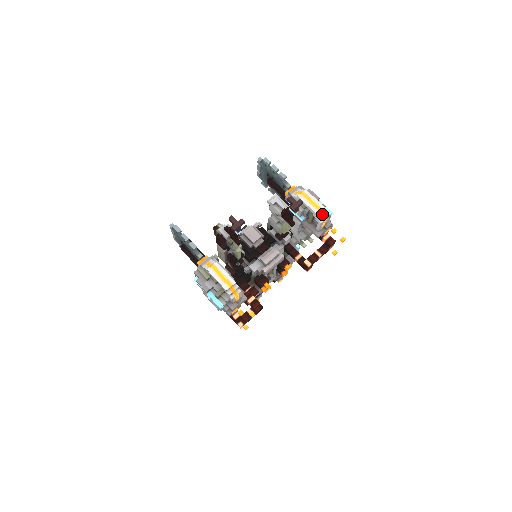
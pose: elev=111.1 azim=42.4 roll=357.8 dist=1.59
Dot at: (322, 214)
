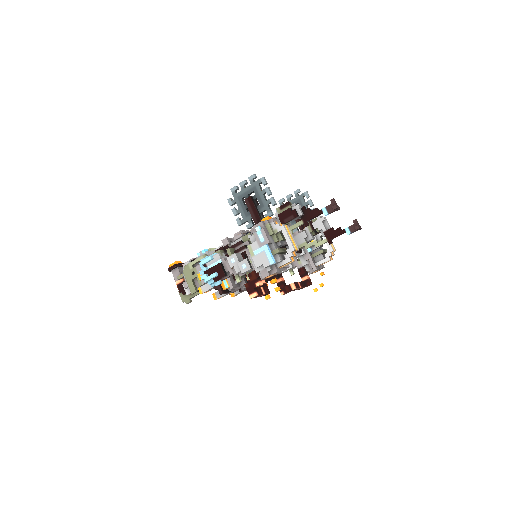
Dot at: (333, 254)
